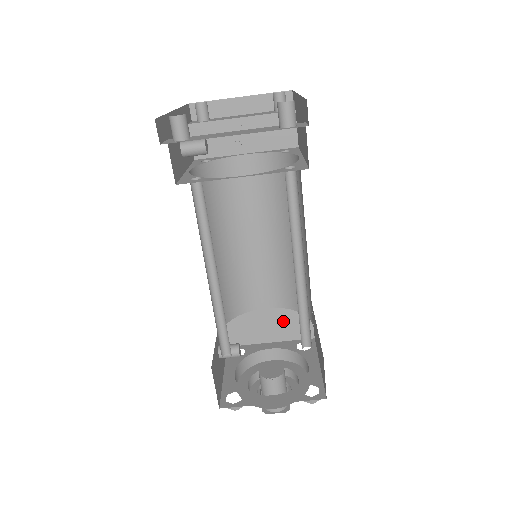
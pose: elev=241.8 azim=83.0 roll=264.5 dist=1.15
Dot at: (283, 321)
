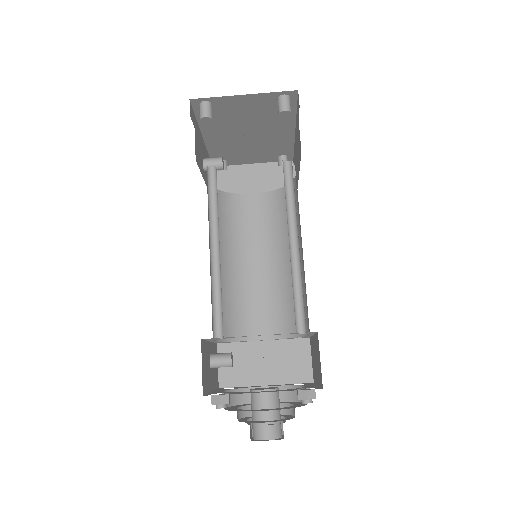
Dot at: (280, 359)
